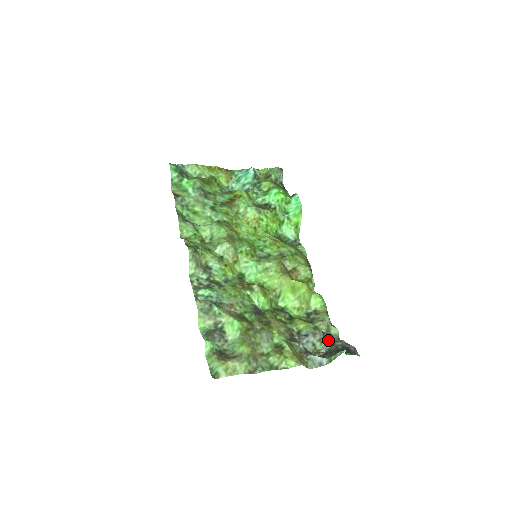
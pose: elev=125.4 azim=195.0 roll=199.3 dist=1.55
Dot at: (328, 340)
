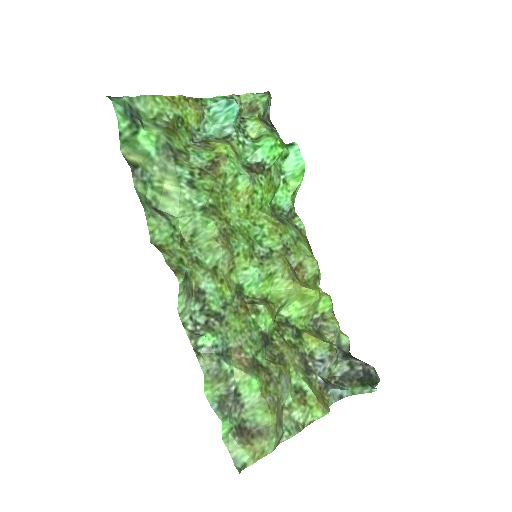
Dot at: (341, 357)
